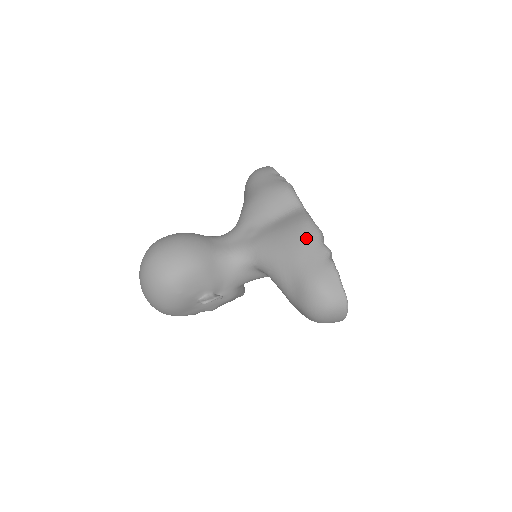
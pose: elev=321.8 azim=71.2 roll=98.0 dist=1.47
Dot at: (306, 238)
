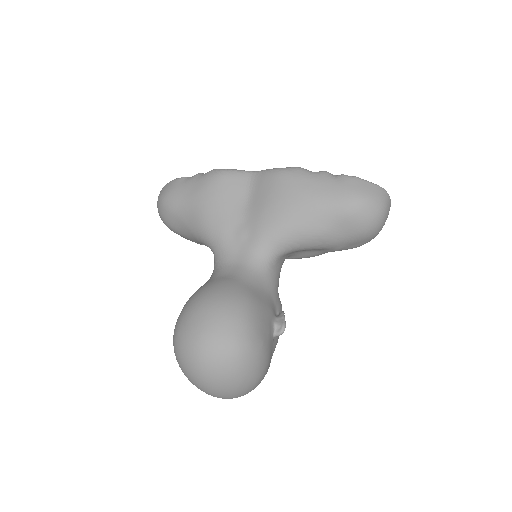
Dot at: (300, 181)
